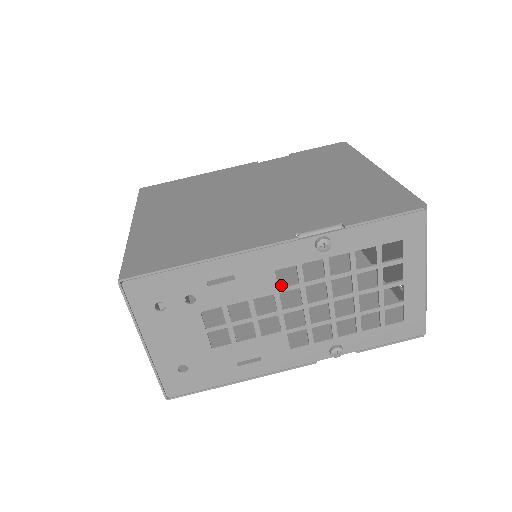
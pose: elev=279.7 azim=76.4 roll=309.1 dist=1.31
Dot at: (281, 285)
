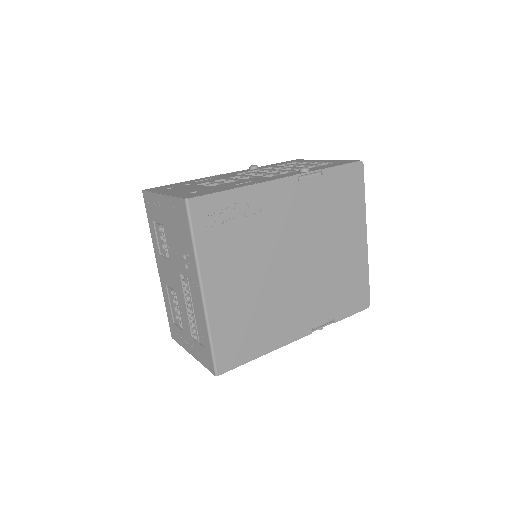
Dot at: (302, 284)
